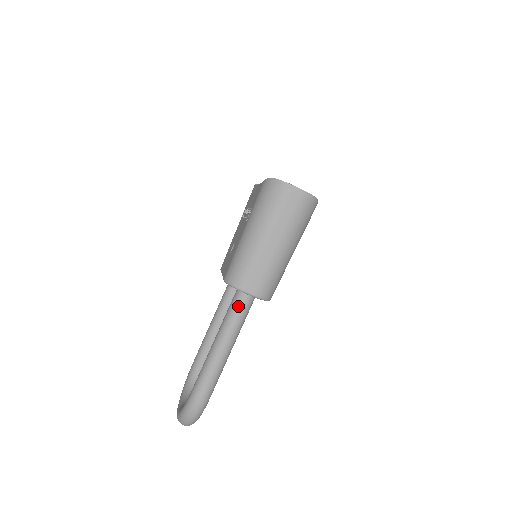
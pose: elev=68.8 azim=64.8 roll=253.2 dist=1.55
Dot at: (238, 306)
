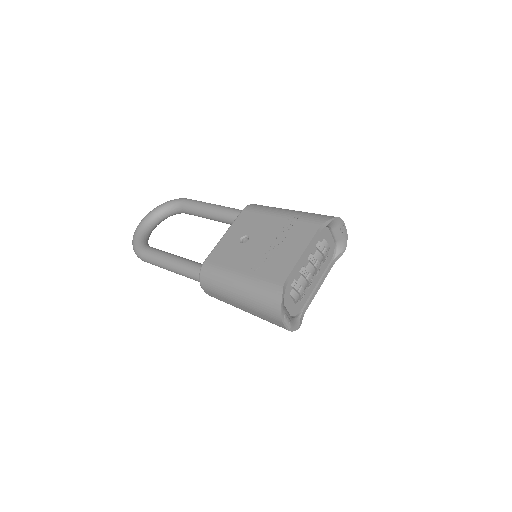
Dot at: (196, 278)
